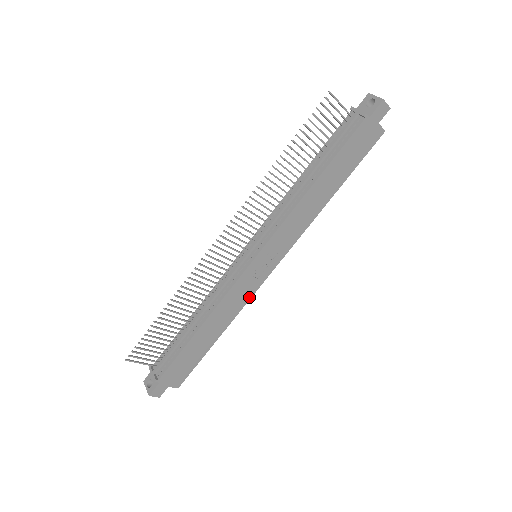
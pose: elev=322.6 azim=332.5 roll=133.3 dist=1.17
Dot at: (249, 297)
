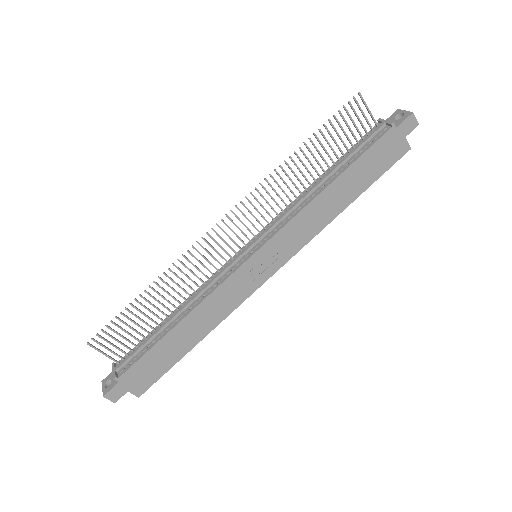
Dot at: (240, 301)
